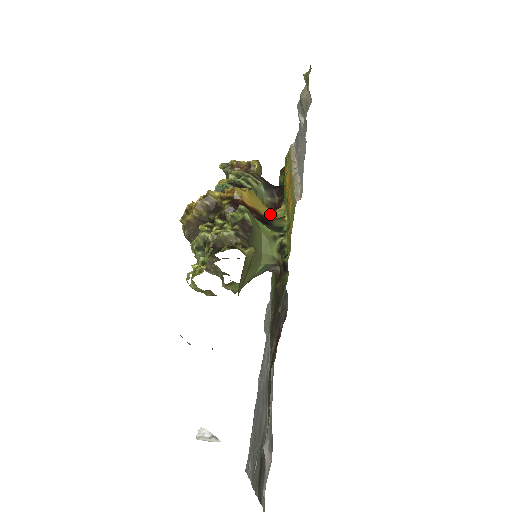
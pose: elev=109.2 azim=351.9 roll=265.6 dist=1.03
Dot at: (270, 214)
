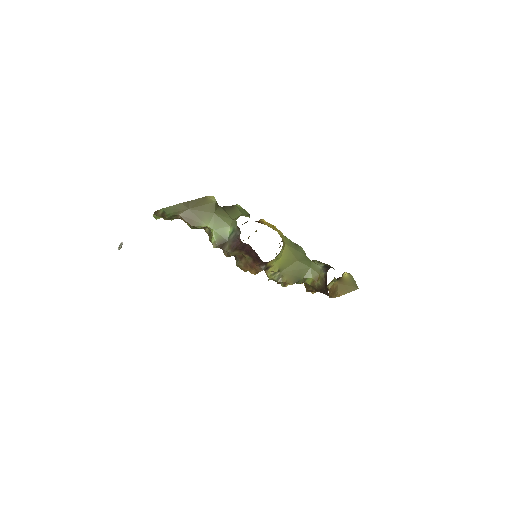
Dot at: occluded
